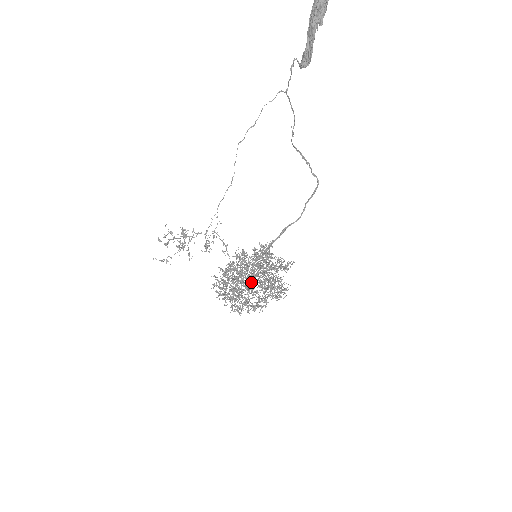
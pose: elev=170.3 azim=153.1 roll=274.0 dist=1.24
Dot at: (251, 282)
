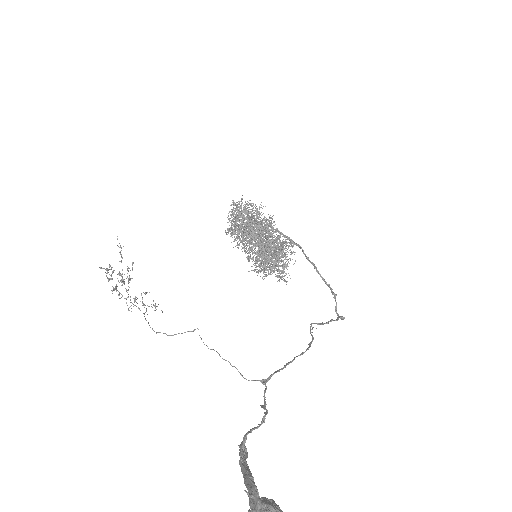
Dot at: occluded
